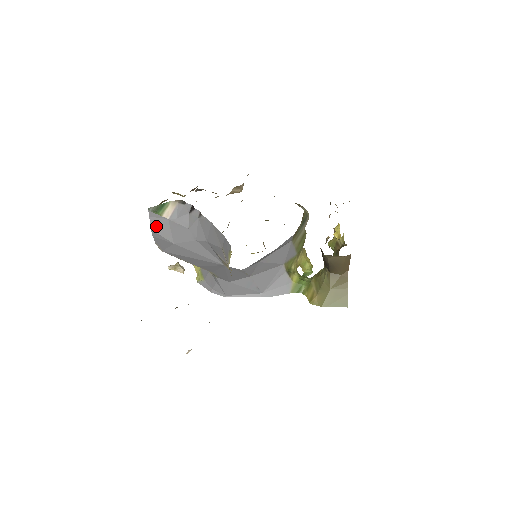
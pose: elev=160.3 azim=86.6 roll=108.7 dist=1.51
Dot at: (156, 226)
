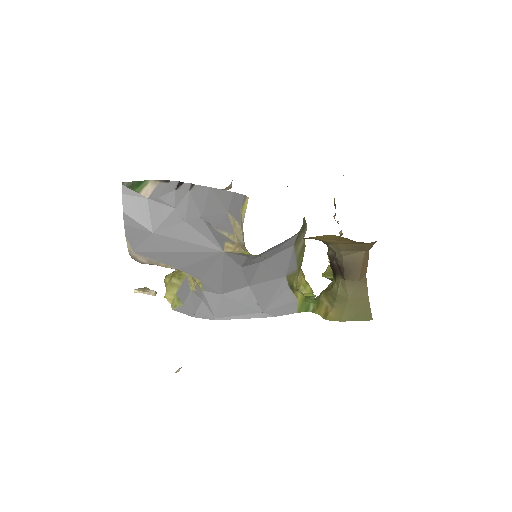
Dot at: (130, 207)
